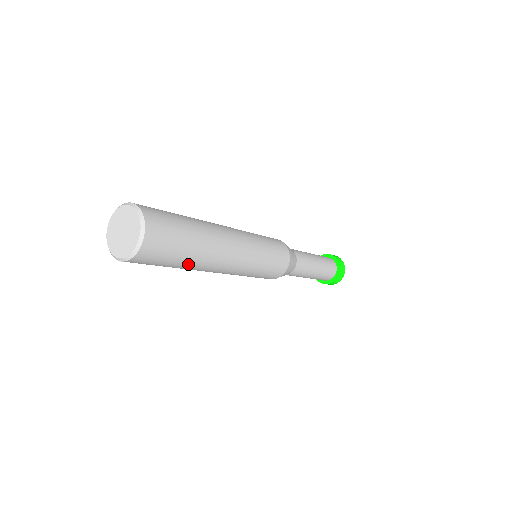
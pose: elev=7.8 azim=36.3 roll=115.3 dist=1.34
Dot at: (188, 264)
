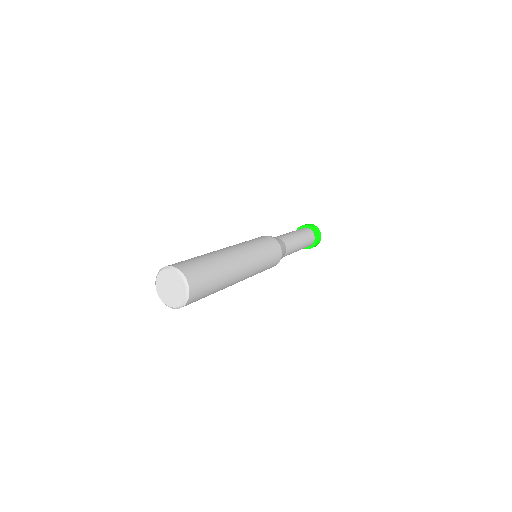
Dot at: occluded
